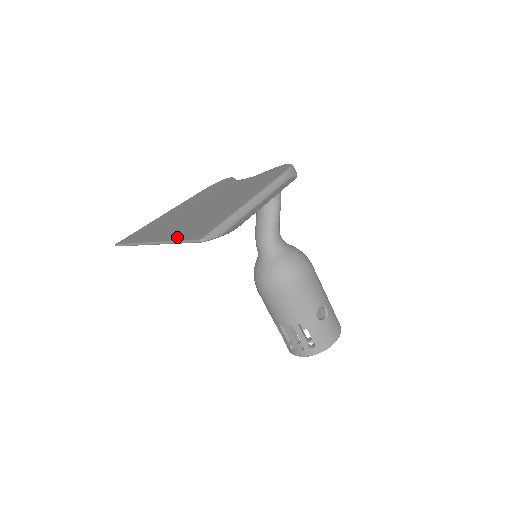
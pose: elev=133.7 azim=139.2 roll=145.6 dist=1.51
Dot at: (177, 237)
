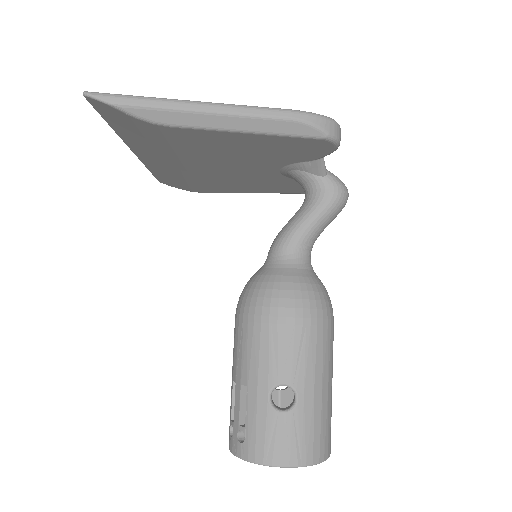
Dot at: occluded
